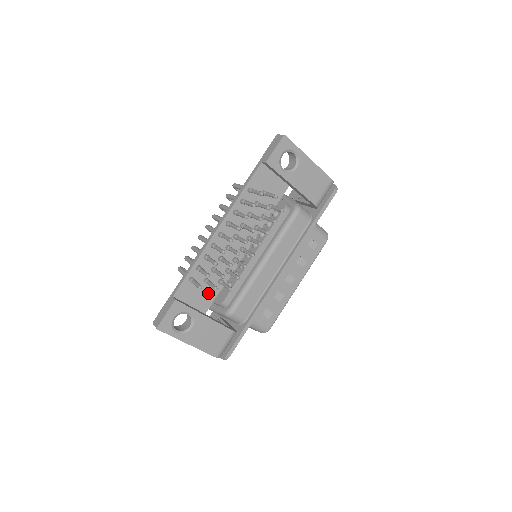
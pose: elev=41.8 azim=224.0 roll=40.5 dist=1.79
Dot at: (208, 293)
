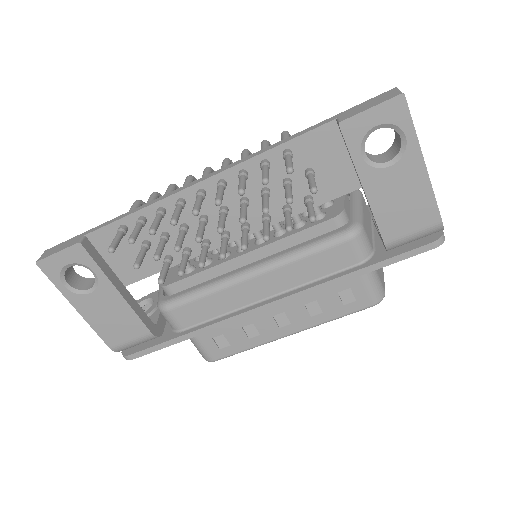
Dot at: (142, 262)
